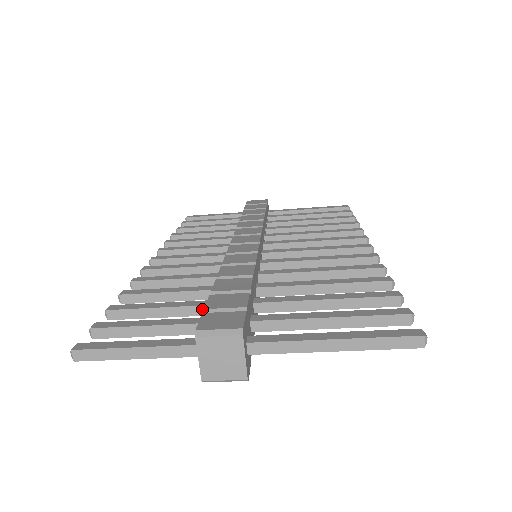
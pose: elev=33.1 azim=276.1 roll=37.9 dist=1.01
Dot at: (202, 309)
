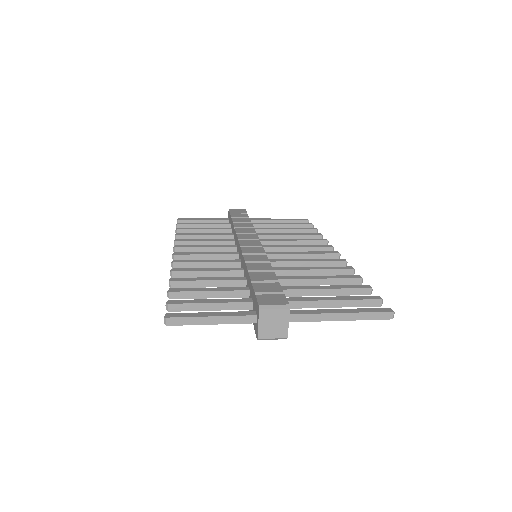
Dot at: (240, 293)
